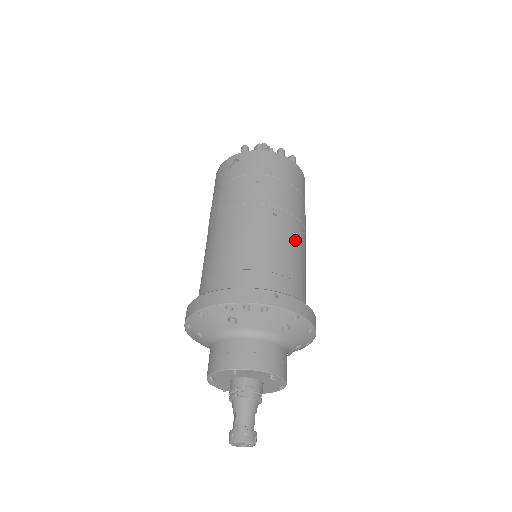
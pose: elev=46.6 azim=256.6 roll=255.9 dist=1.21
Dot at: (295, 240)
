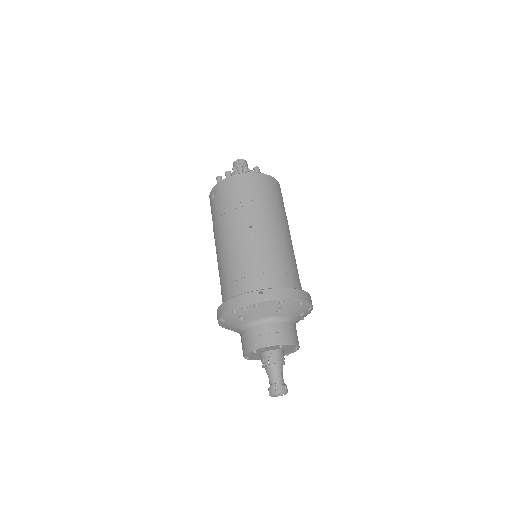
Dot at: (272, 239)
